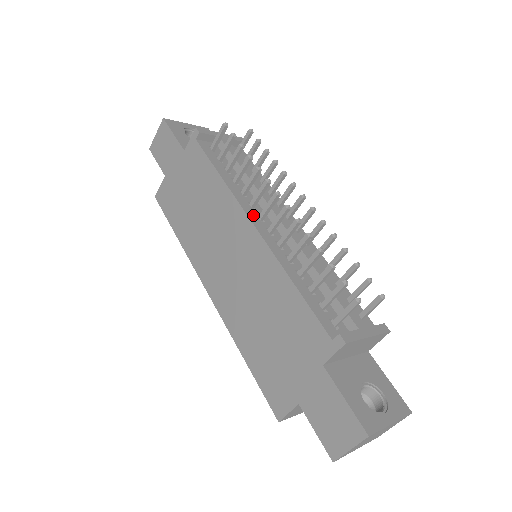
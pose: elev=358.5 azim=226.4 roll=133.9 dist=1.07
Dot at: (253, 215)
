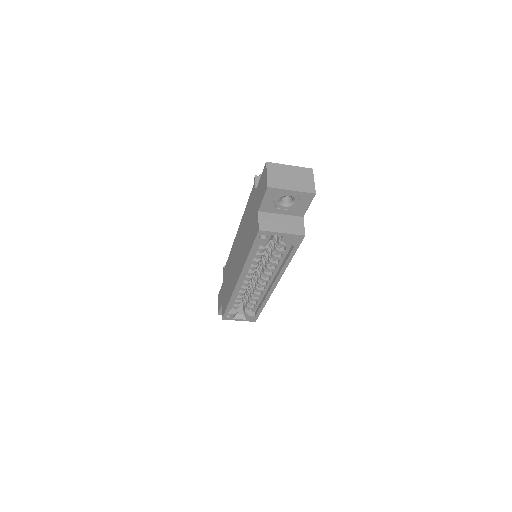
Dot at: occluded
